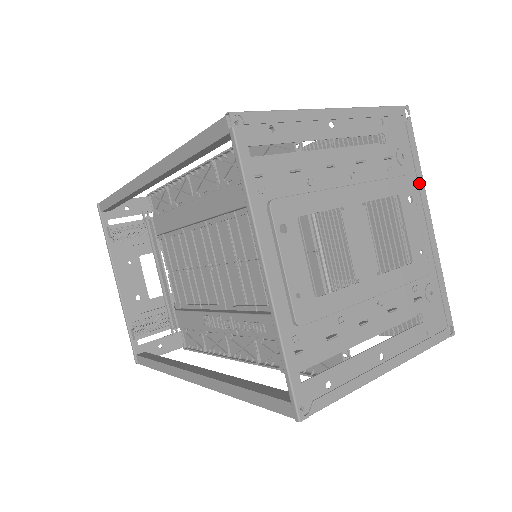
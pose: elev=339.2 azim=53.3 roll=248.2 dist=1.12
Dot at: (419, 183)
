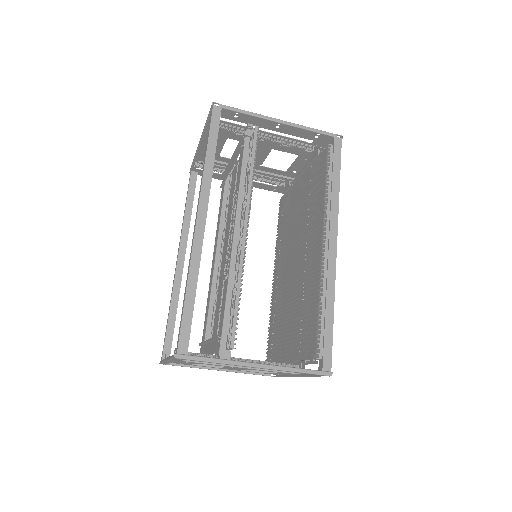
Dot at: occluded
